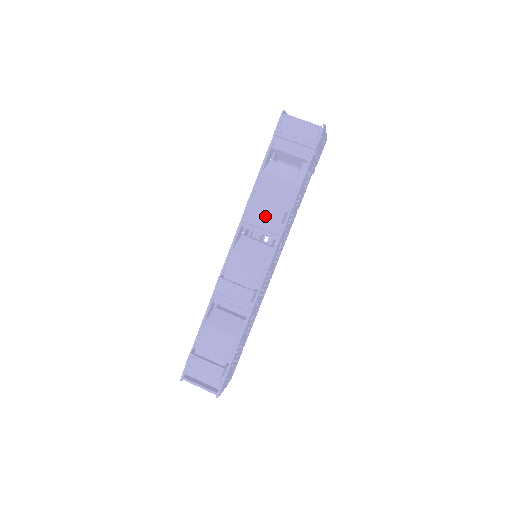
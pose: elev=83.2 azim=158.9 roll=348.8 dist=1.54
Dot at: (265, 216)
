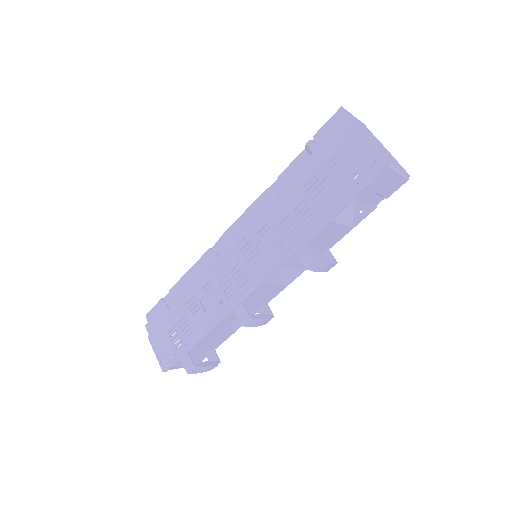
Dot at: (321, 271)
